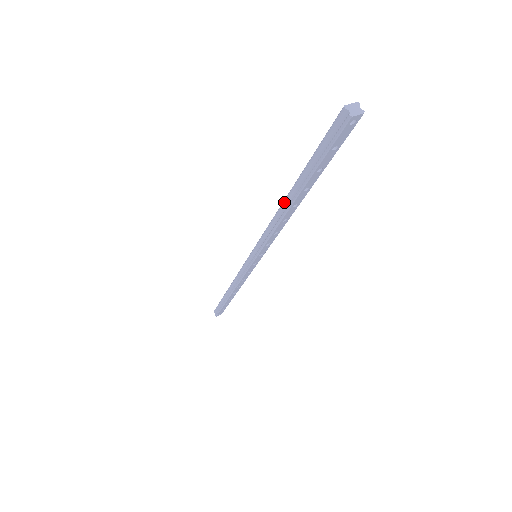
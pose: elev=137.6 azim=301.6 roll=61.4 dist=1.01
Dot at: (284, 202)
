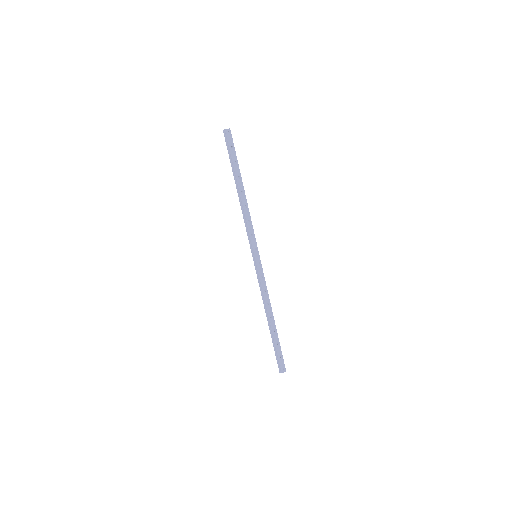
Dot at: (238, 194)
